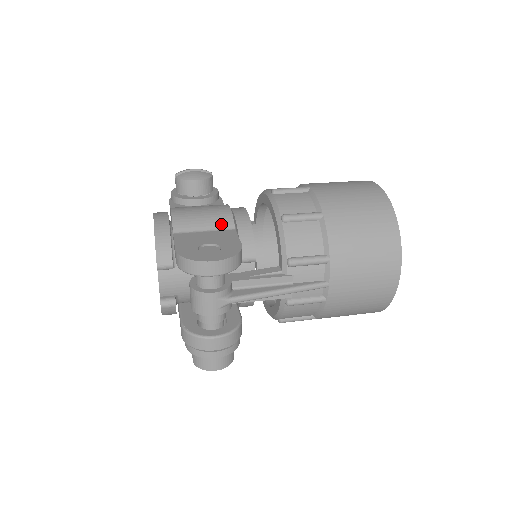
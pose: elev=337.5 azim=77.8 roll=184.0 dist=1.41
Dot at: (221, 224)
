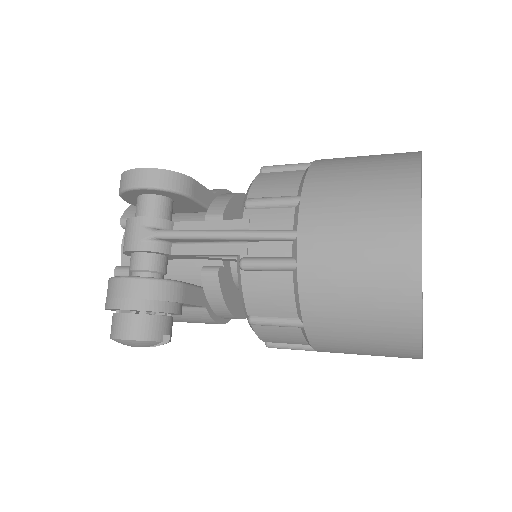
Dot at: occluded
